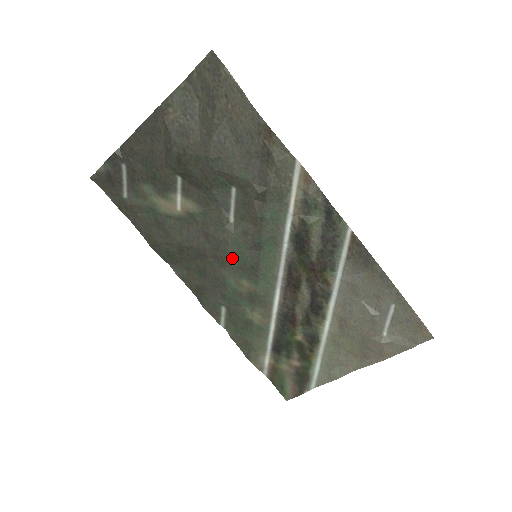
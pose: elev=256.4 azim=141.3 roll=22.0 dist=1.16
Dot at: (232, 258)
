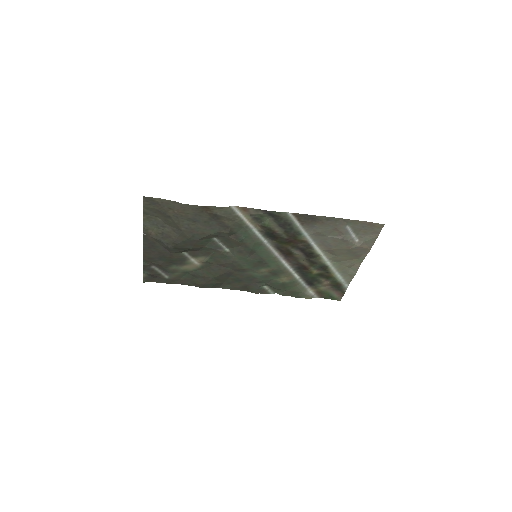
Dot at: (245, 266)
